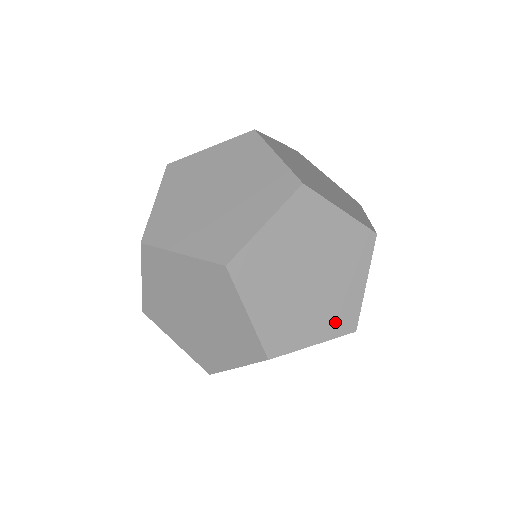
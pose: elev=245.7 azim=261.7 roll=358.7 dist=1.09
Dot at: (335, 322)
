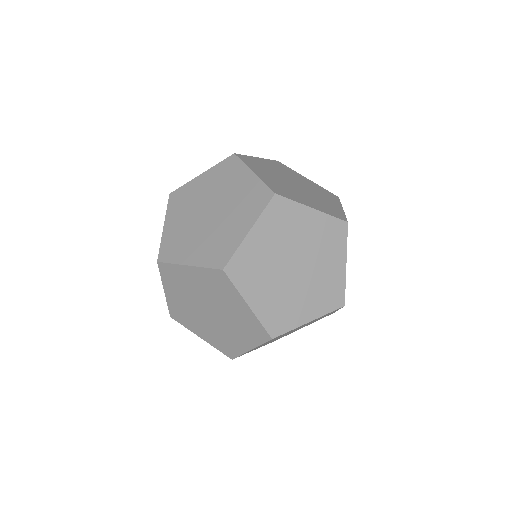
Dot at: (324, 301)
